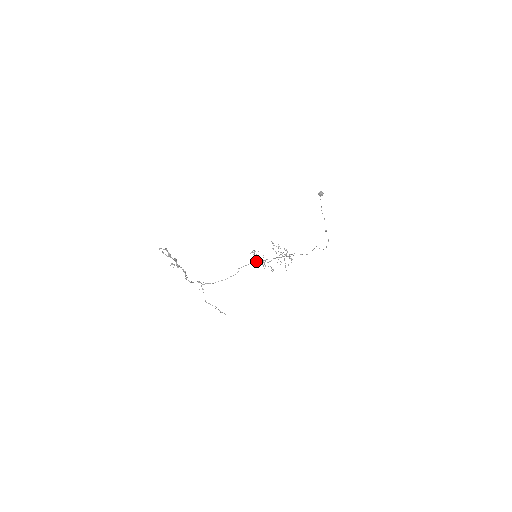
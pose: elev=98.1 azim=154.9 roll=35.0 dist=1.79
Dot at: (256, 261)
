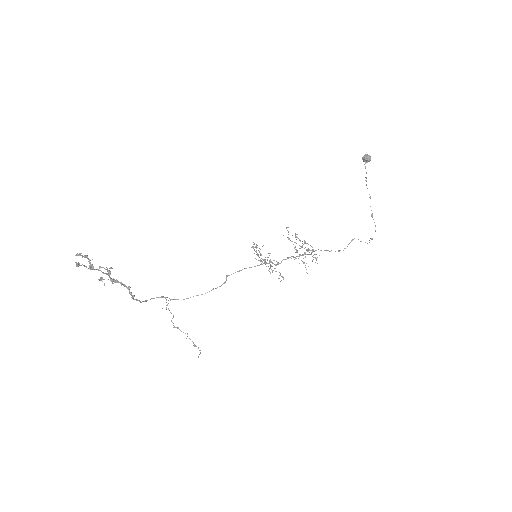
Dot at: (259, 260)
